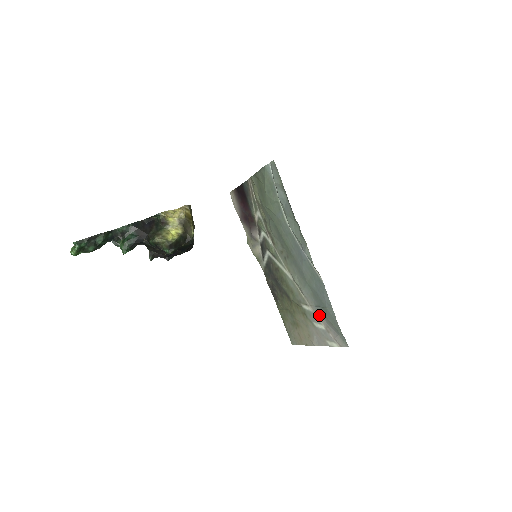
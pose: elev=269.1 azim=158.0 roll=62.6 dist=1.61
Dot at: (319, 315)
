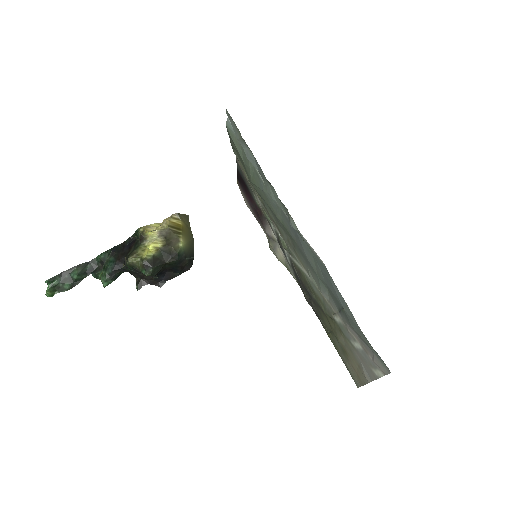
Dot at: (347, 325)
